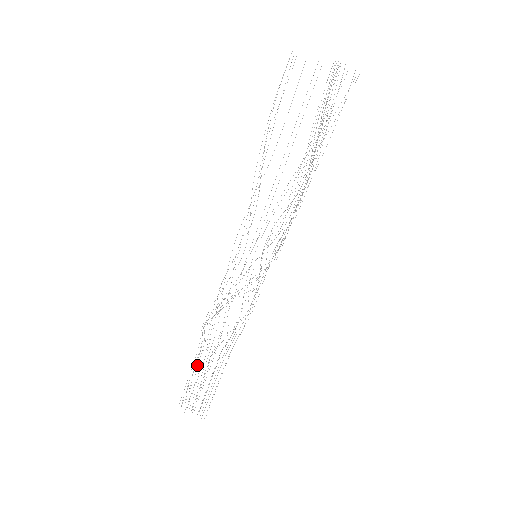
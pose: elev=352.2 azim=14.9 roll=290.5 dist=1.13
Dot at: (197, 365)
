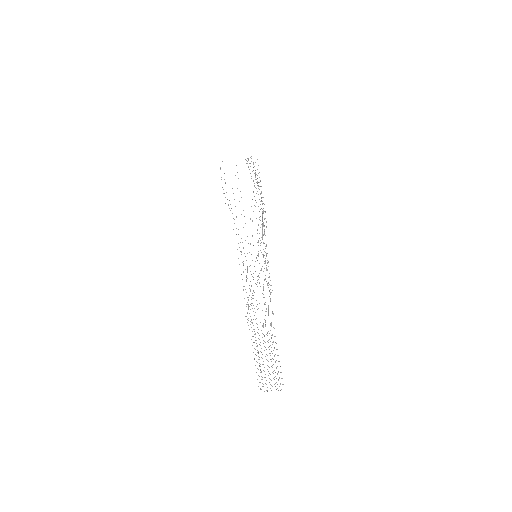
Dot at: (256, 346)
